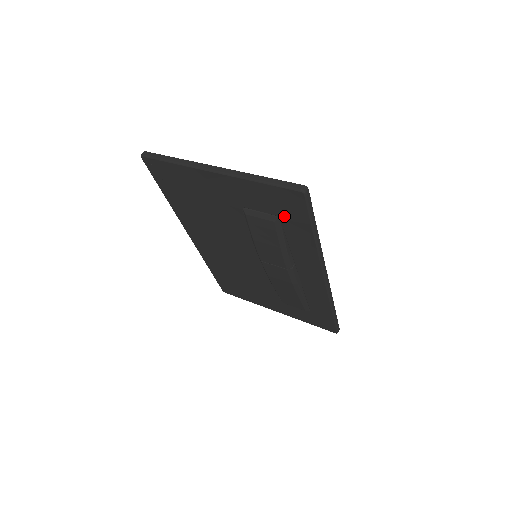
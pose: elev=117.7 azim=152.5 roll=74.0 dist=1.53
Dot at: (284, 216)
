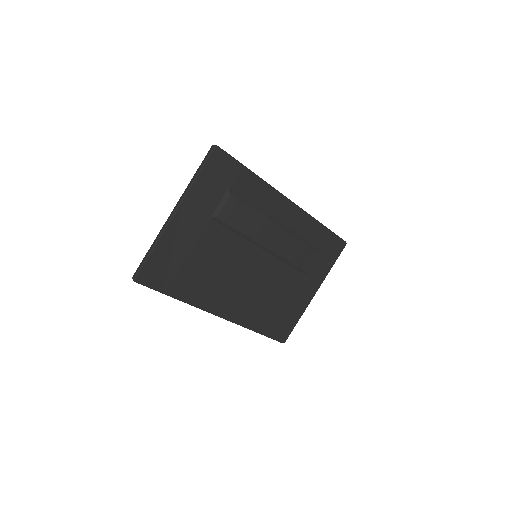
Dot at: (229, 183)
